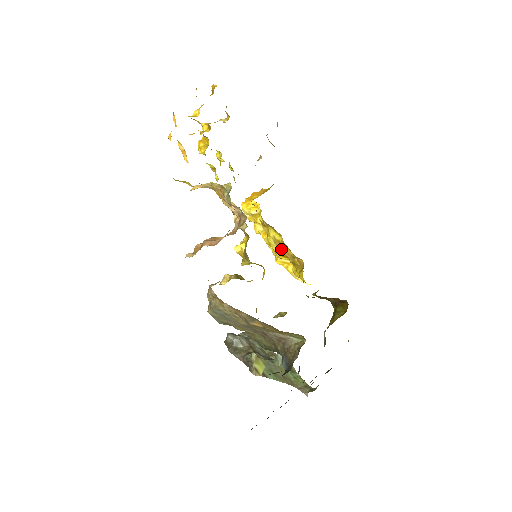
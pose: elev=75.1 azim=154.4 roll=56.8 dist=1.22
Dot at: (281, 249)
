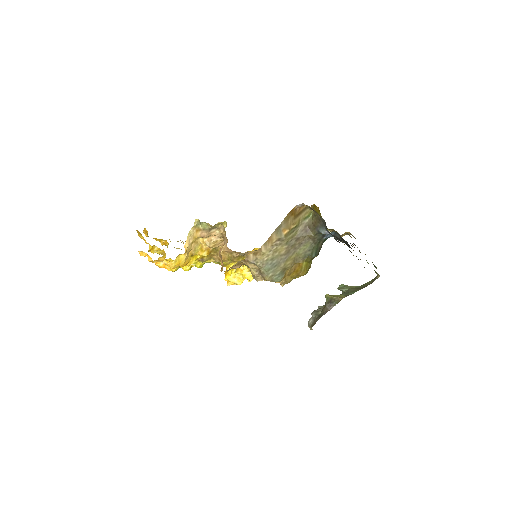
Dot at: occluded
